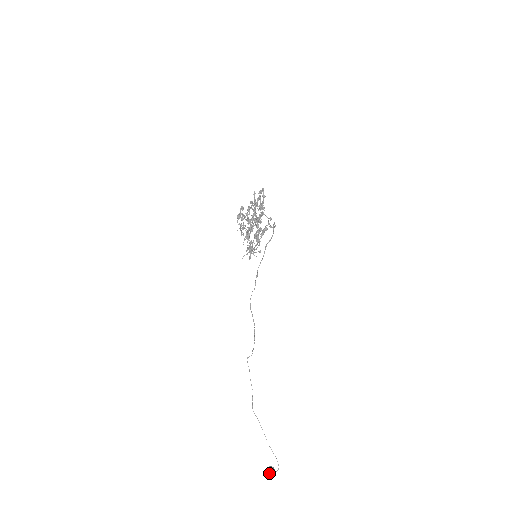
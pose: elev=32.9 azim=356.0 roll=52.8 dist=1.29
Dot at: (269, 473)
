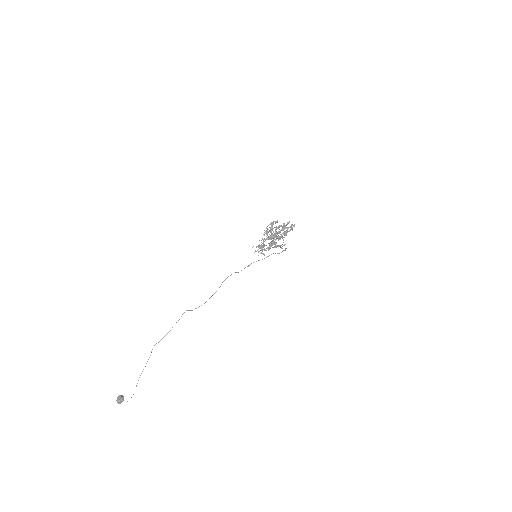
Dot at: (118, 399)
